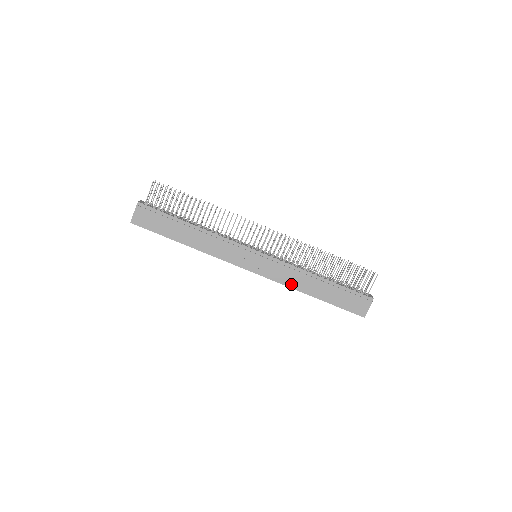
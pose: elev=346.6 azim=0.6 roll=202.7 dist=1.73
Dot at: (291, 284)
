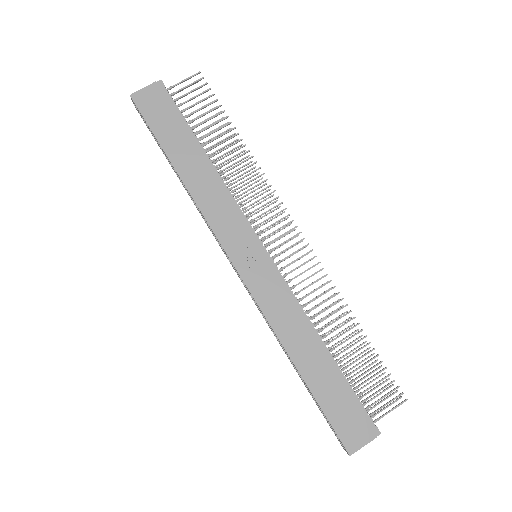
Dot at: (278, 326)
